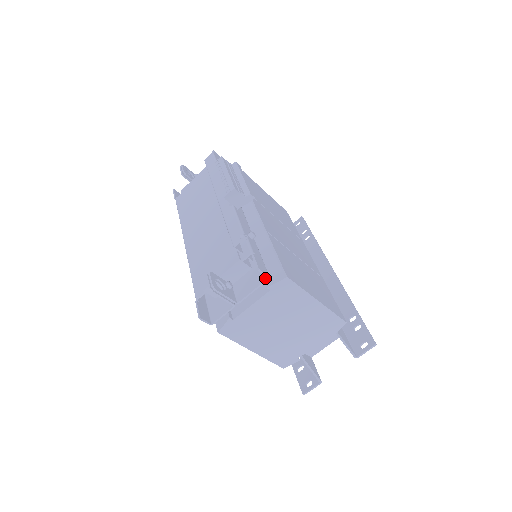
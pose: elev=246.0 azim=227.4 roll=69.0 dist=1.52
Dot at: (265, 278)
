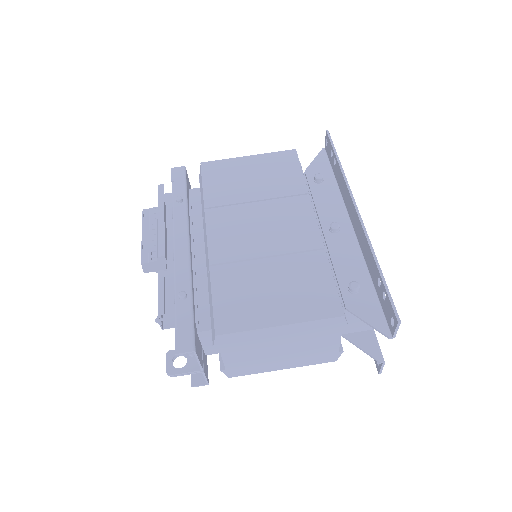
Dot at: (193, 351)
